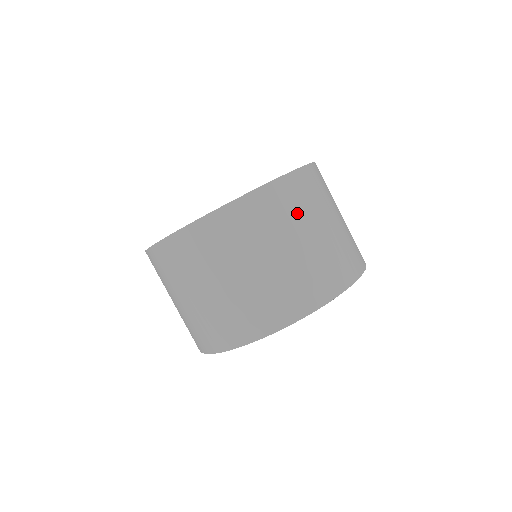
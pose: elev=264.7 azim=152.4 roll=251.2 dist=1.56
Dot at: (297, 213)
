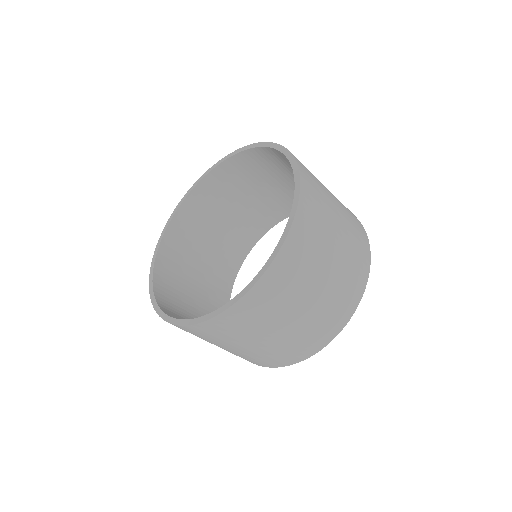
Dot at: (319, 237)
